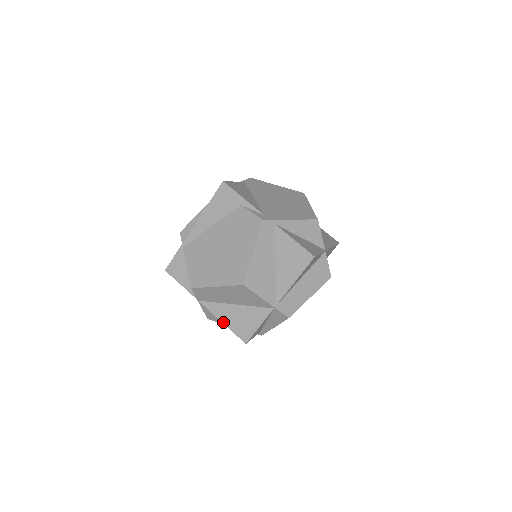
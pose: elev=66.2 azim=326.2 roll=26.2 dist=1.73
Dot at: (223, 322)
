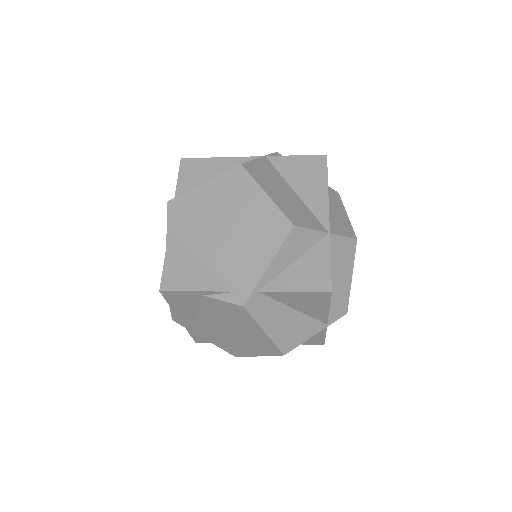
Dot at: occluded
